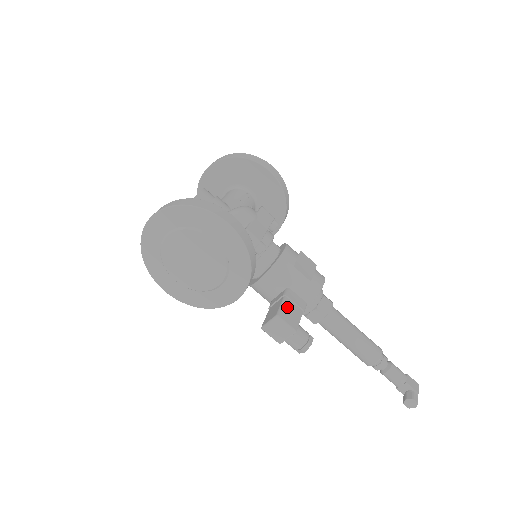
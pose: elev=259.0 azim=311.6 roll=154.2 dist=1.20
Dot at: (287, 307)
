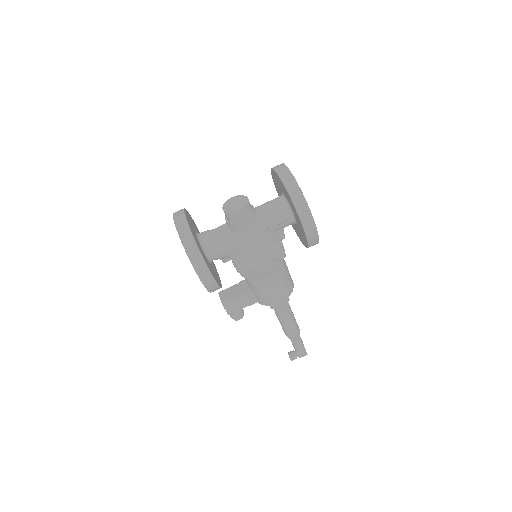
Dot at: (237, 301)
